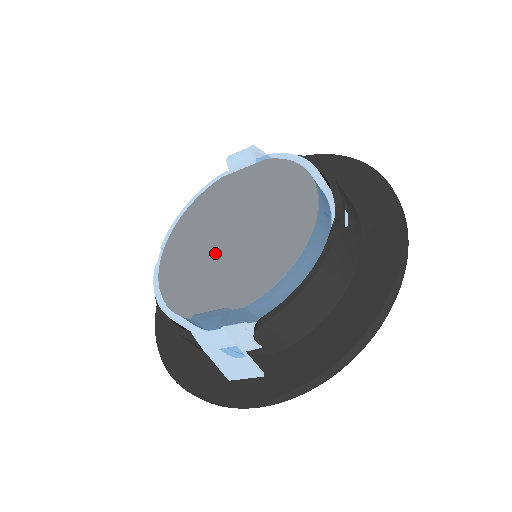
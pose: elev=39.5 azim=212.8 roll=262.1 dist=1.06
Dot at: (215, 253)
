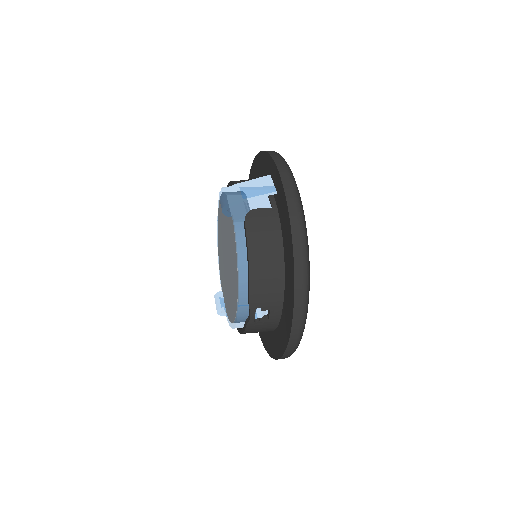
Dot at: (224, 261)
